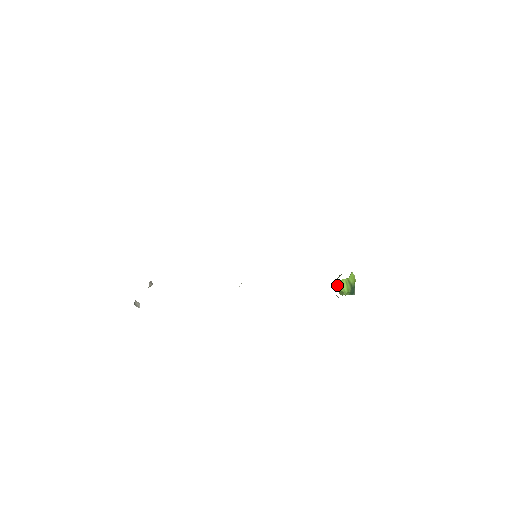
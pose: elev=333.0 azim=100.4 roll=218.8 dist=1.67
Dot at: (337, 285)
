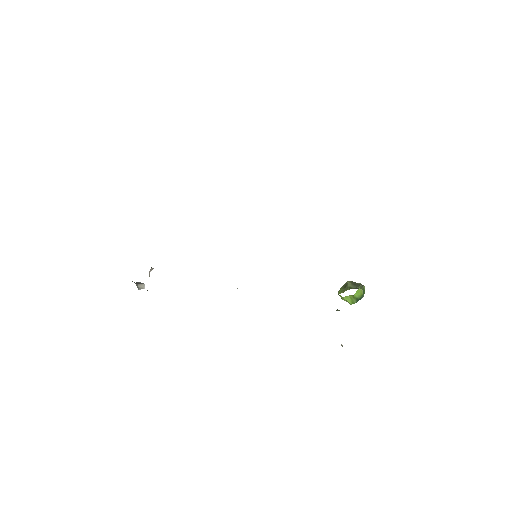
Dot at: (341, 297)
